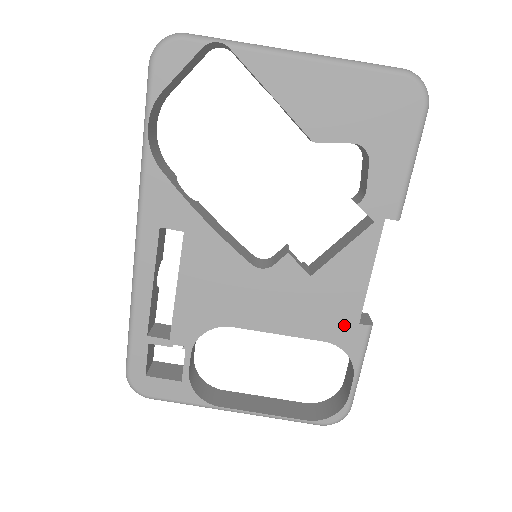
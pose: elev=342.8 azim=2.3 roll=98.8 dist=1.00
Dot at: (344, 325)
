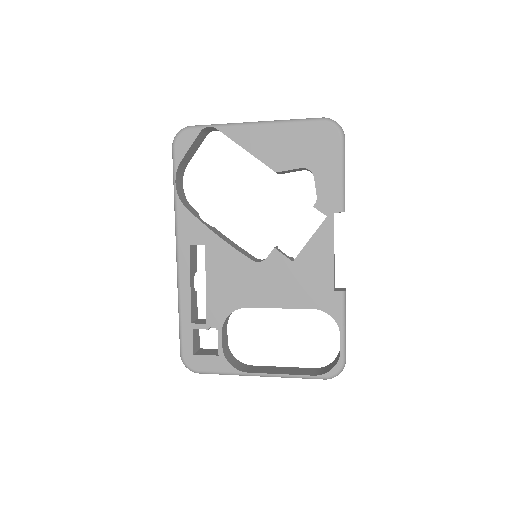
Dot at: (324, 294)
